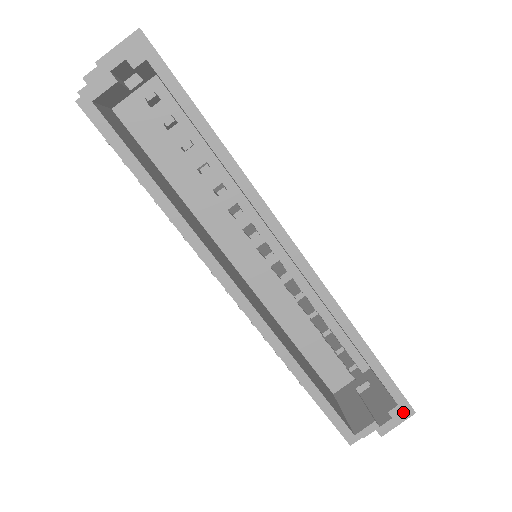
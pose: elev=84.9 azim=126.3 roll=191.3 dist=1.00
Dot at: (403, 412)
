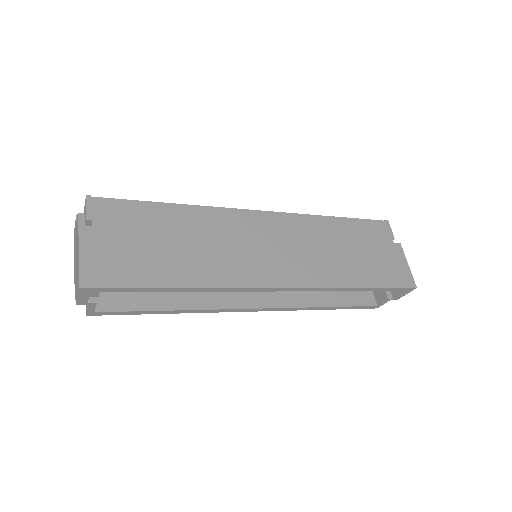
Dot at: (407, 291)
